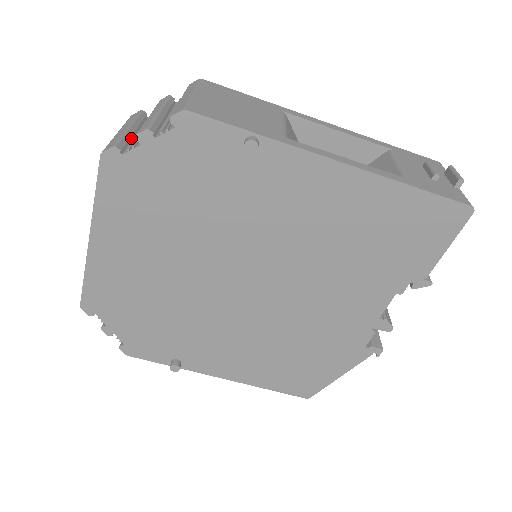
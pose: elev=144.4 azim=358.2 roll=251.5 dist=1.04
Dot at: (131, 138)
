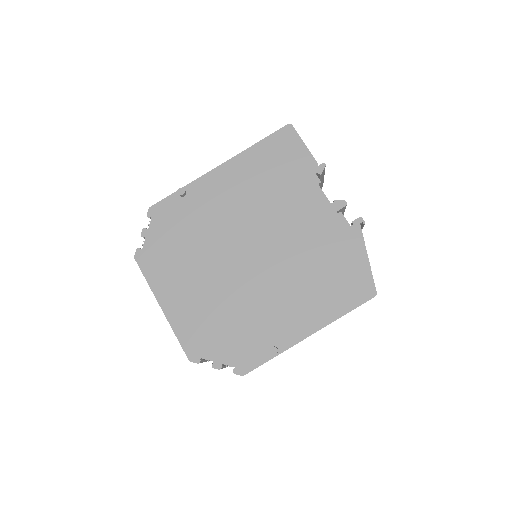
Dot at: occluded
